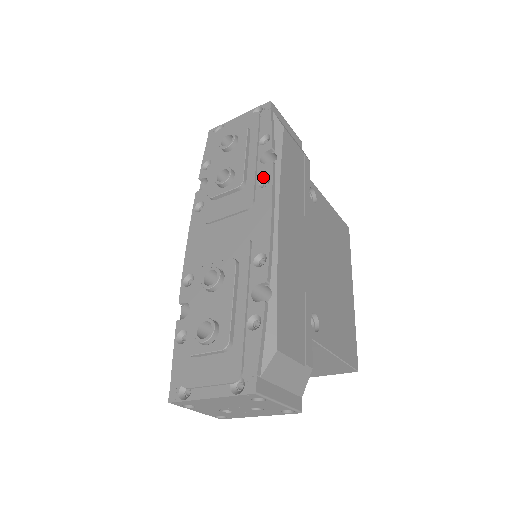
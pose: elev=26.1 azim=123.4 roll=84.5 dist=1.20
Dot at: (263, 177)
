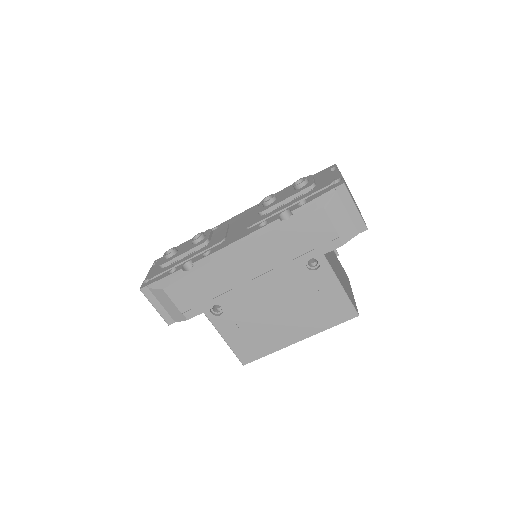
Dot at: (268, 221)
